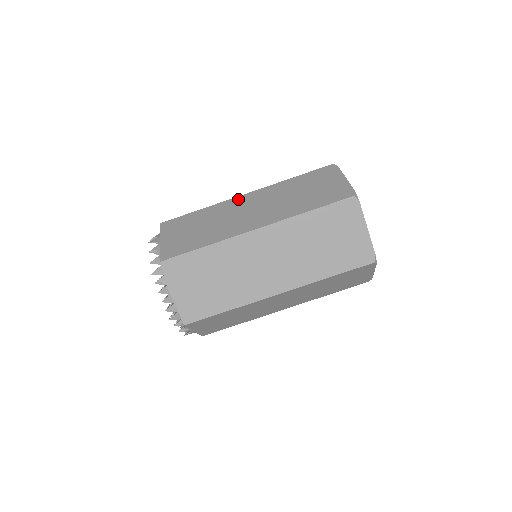
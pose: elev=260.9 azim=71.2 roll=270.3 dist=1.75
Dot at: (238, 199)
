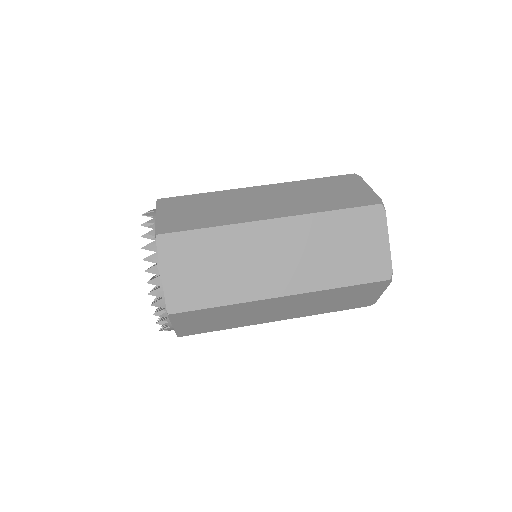
Dot at: (249, 189)
